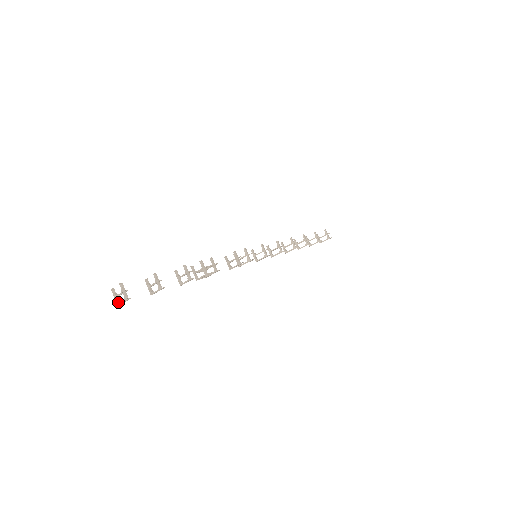
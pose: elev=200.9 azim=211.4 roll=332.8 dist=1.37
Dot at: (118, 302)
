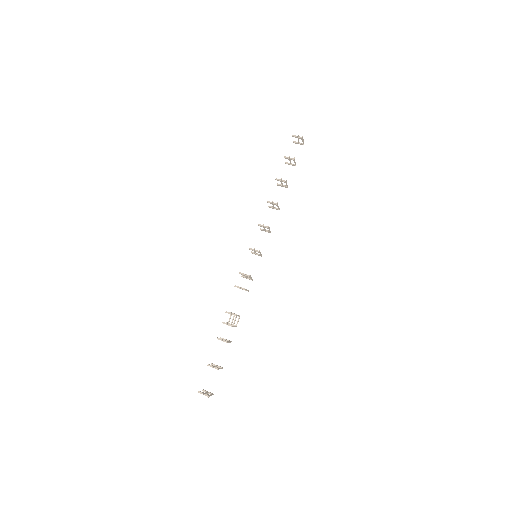
Dot at: (211, 395)
